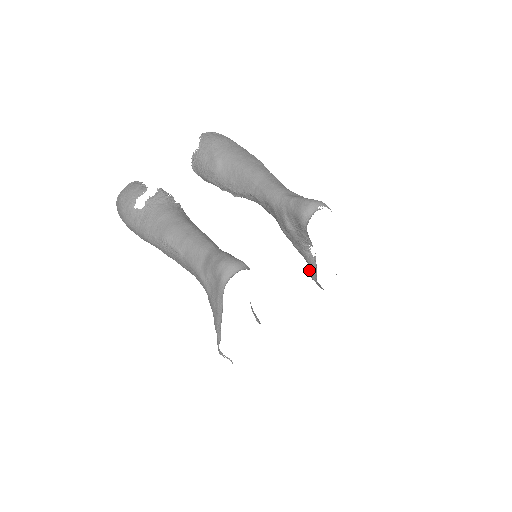
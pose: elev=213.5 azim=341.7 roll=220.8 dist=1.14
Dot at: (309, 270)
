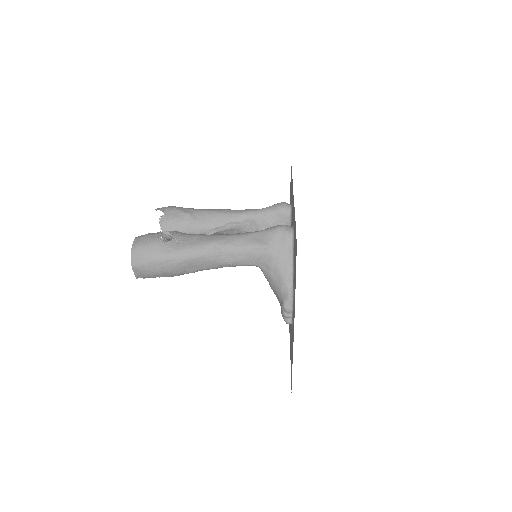
Dot at: occluded
